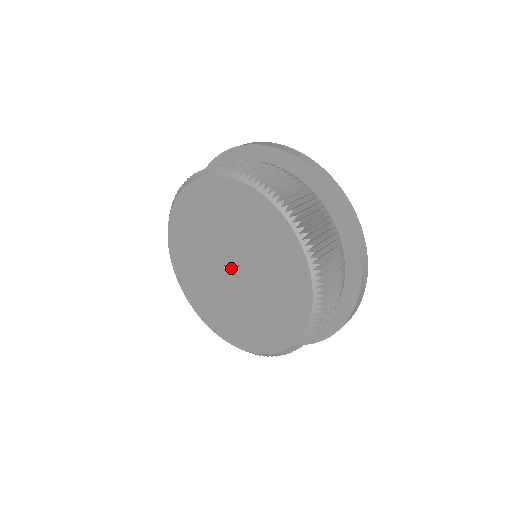
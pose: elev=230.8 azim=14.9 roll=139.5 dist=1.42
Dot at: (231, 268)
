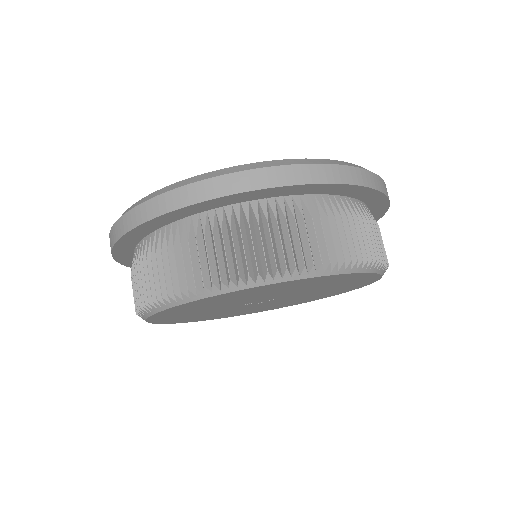
Dot at: (263, 302)
